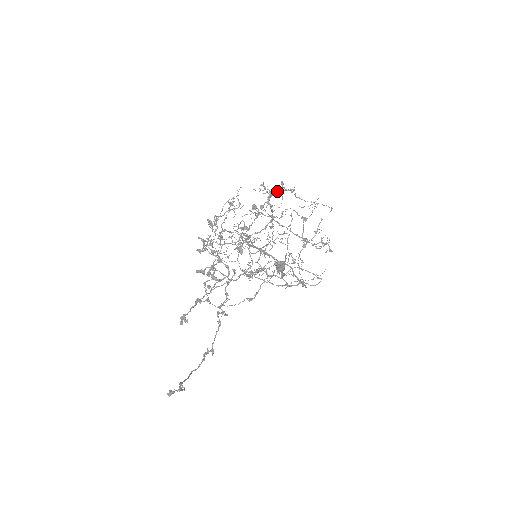
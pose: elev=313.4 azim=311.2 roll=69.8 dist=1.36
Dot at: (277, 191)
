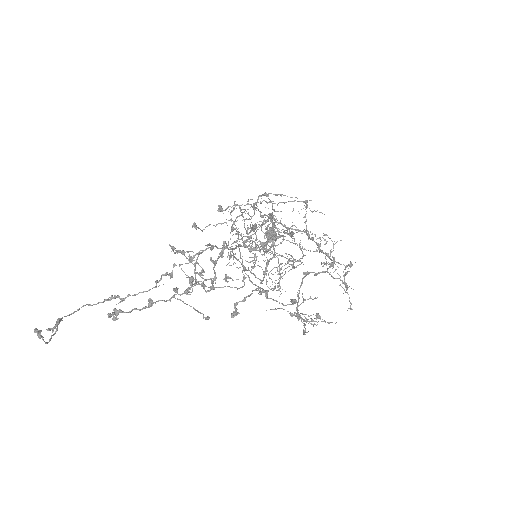
Dot at: (338, 263)
